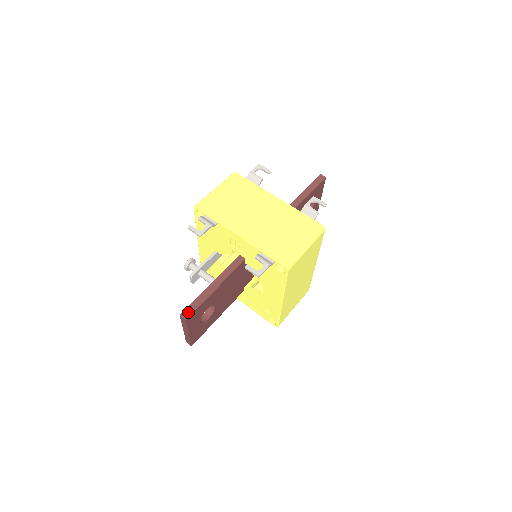
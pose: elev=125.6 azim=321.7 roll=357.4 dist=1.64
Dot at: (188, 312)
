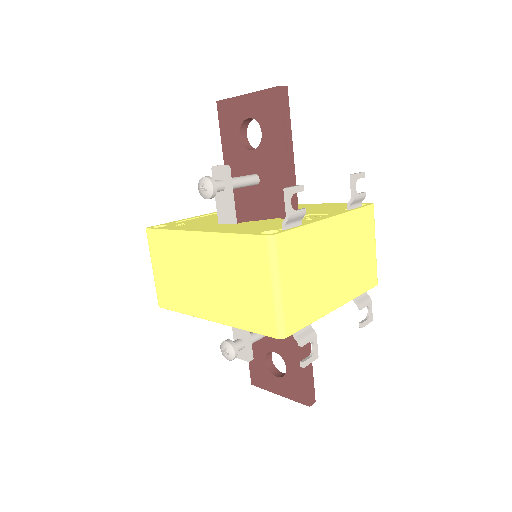
Dot at: (312, 397)
